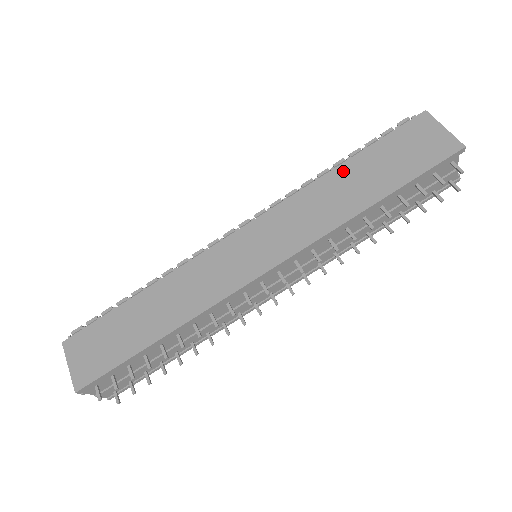
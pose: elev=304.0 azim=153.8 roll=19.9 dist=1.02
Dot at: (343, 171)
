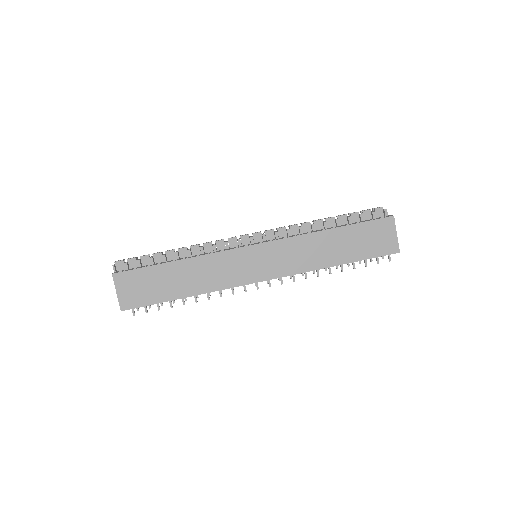
Dot at: (332, 234)
